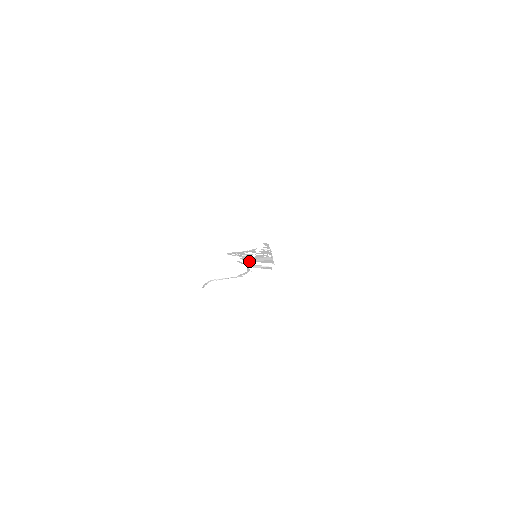
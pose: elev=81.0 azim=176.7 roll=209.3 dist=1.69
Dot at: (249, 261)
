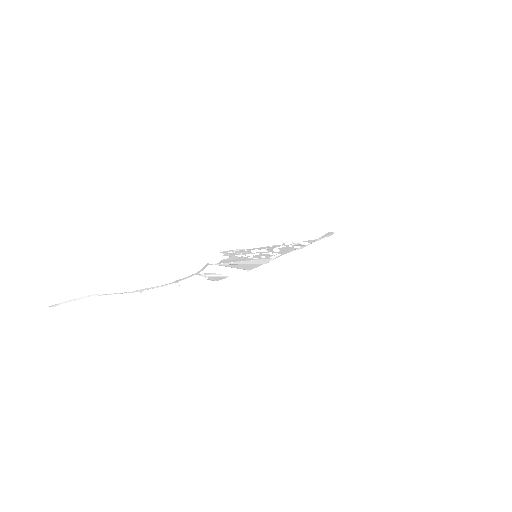
Dot at: (221, 265)
